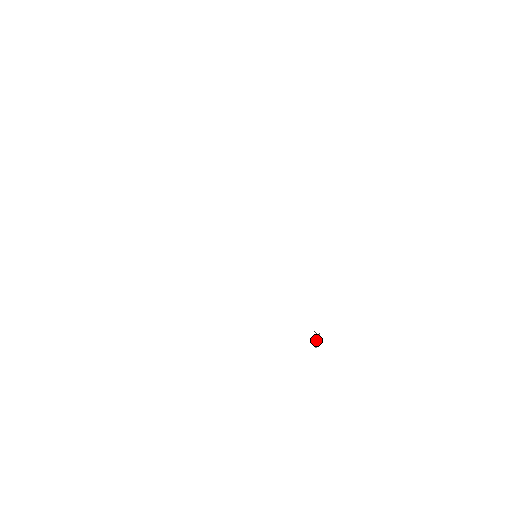
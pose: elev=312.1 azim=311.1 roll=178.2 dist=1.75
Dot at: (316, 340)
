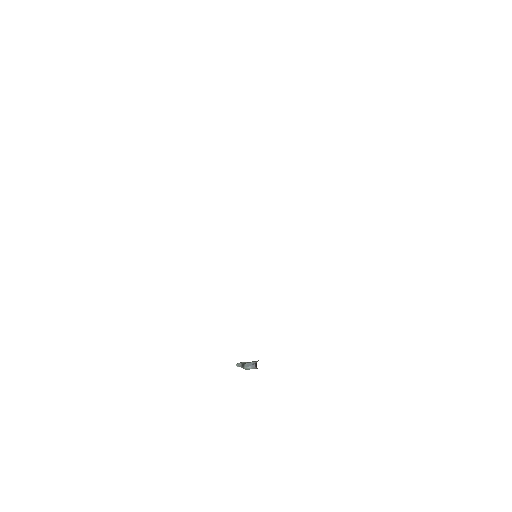
Dot at: (248, 367)
